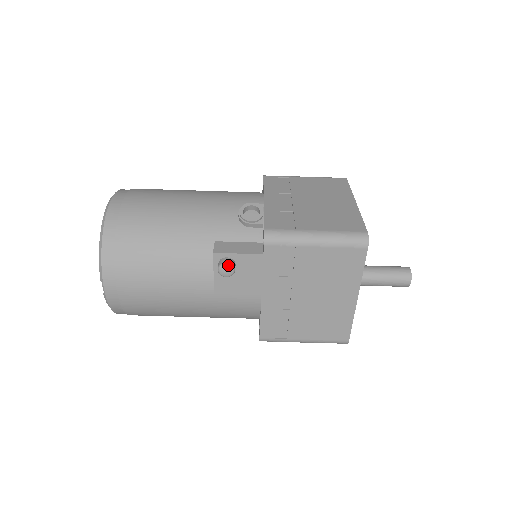
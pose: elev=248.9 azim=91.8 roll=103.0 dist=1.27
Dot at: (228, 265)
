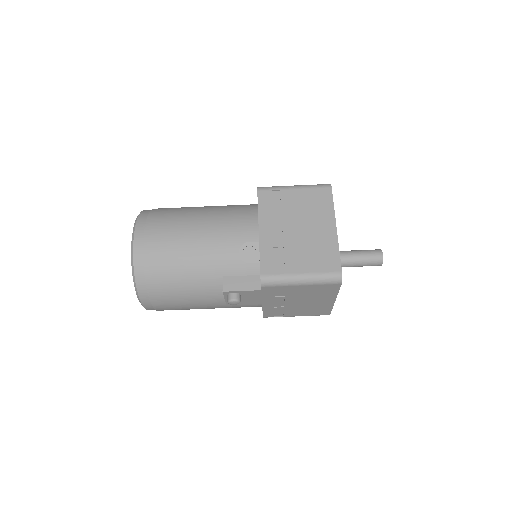
Dot at: (235, 301)
